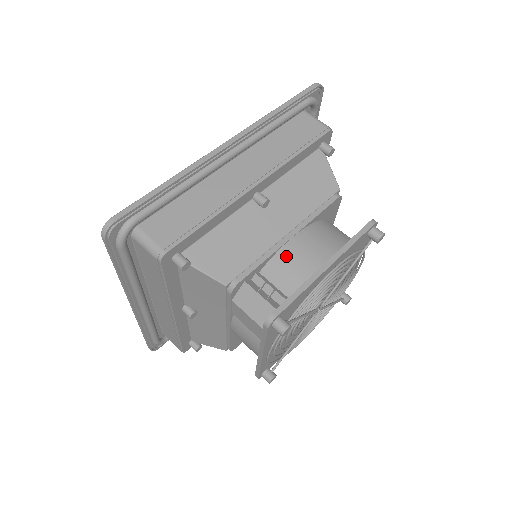
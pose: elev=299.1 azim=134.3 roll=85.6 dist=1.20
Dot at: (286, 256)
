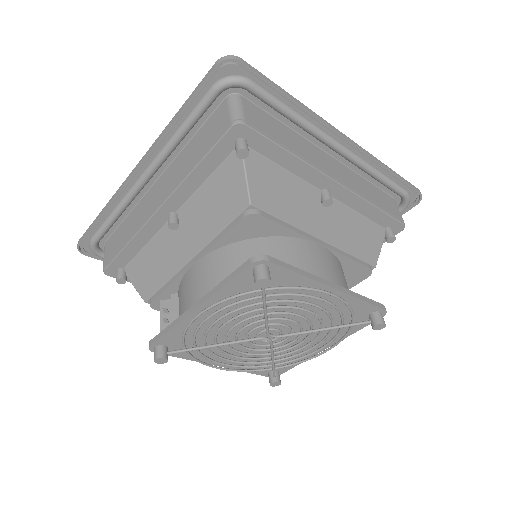
Dot at: (184, 284)
